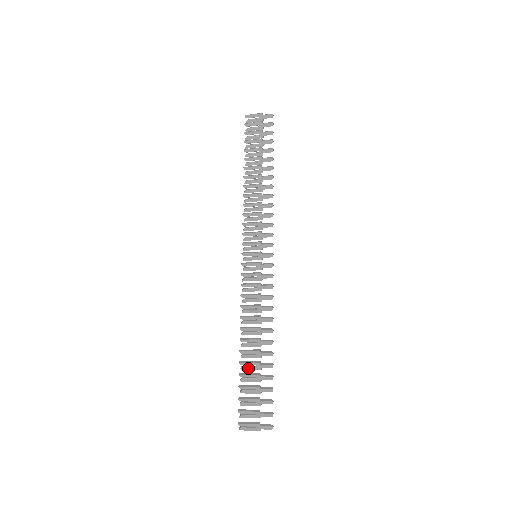
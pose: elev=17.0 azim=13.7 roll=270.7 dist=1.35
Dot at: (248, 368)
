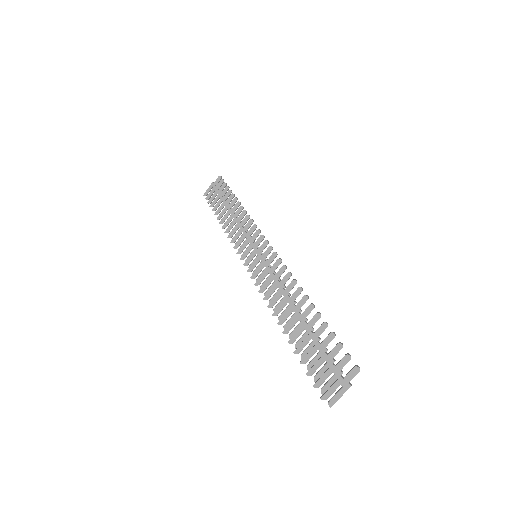
Dot at: (301, 341)
